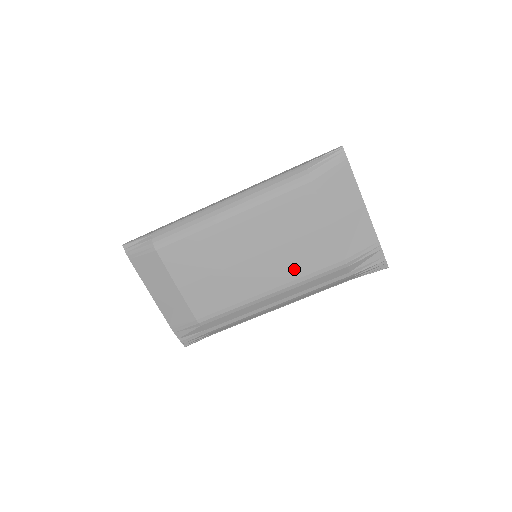
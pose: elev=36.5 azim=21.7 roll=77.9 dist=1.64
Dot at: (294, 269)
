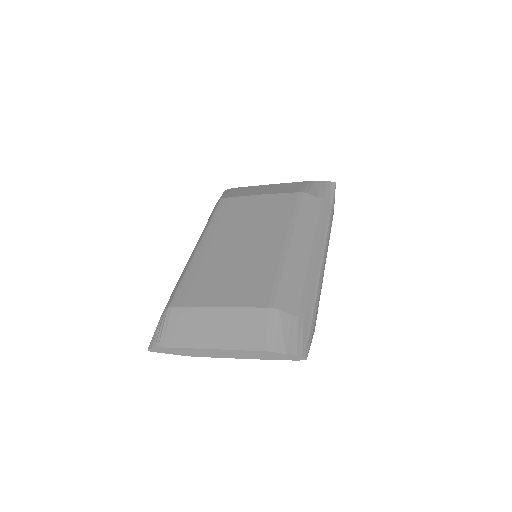
Dot at: (280, 221)
